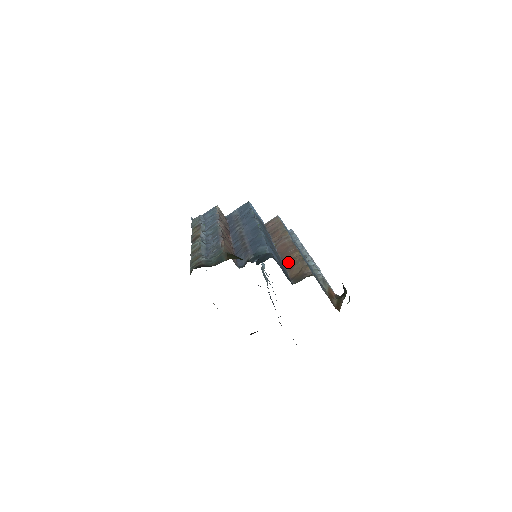
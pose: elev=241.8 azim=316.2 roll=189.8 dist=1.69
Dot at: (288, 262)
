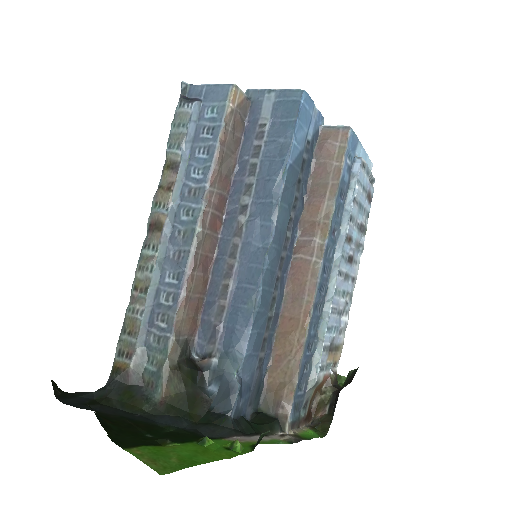
Dot at: (282, 337)
